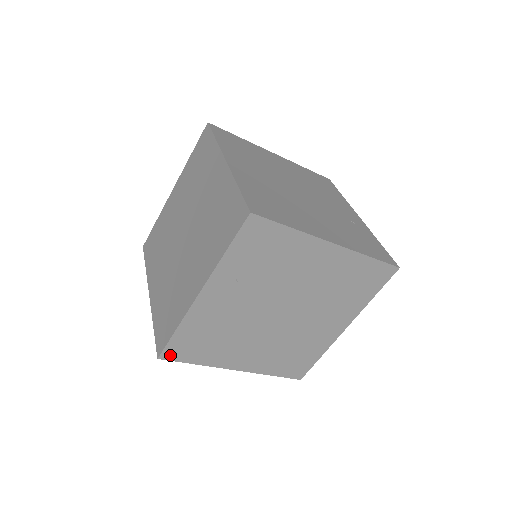
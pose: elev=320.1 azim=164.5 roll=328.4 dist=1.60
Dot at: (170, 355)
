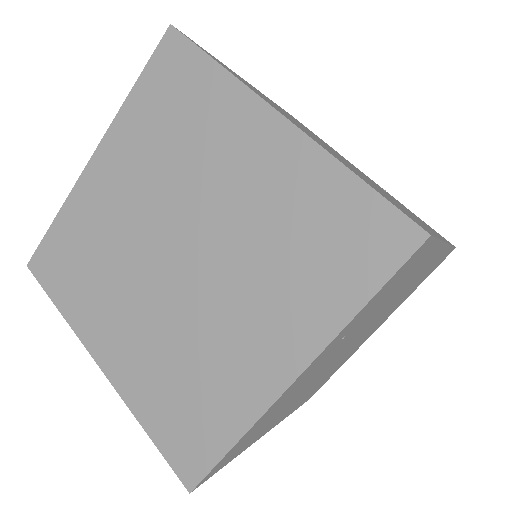
Dot at: (207, 477)
